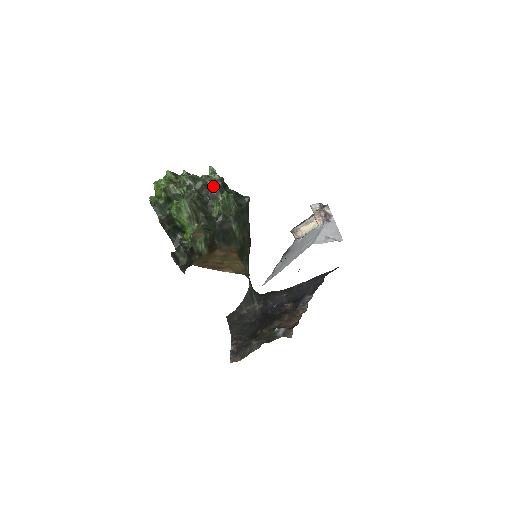
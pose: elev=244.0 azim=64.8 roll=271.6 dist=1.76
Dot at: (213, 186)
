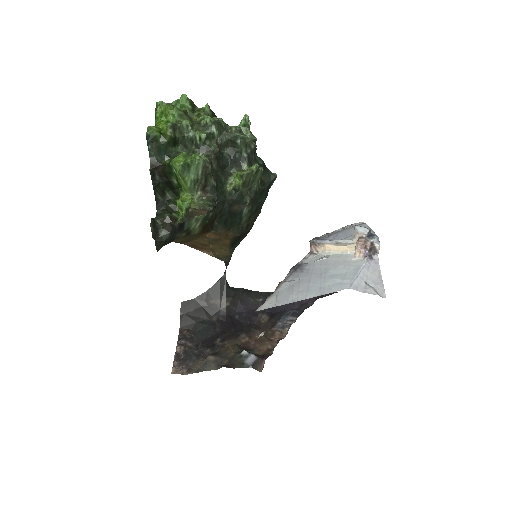
Dot at: (242, 147)
